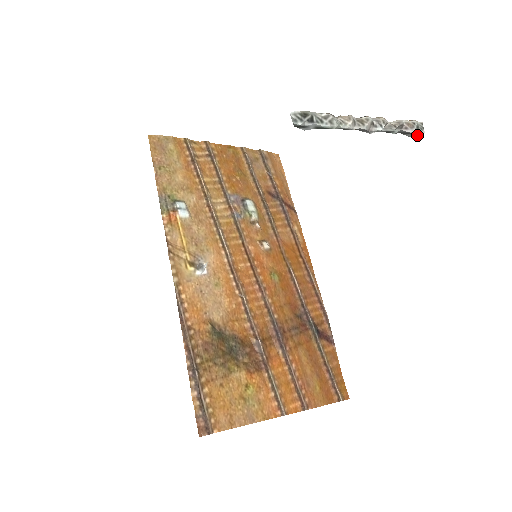
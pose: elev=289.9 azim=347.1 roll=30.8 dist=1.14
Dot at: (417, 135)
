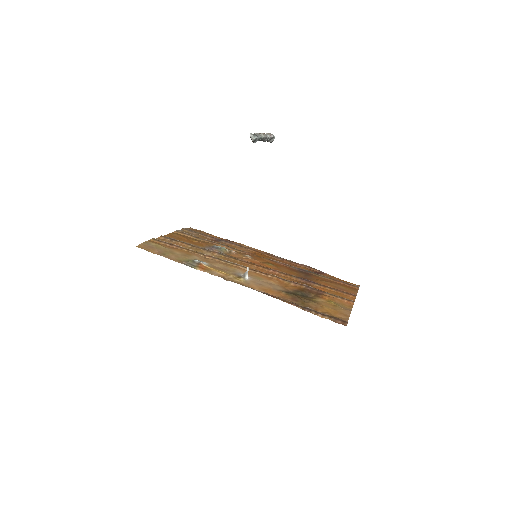
Dot at: (274, 138)
